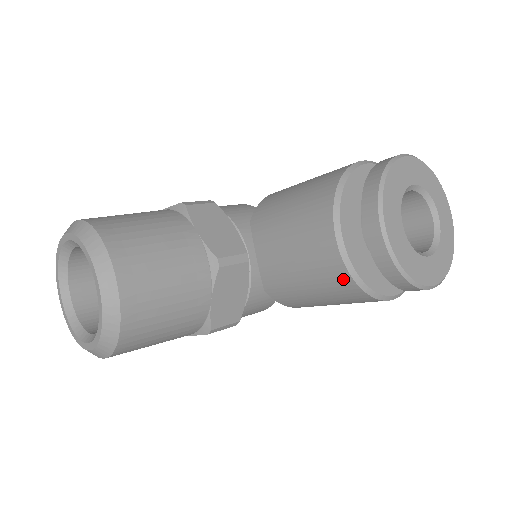
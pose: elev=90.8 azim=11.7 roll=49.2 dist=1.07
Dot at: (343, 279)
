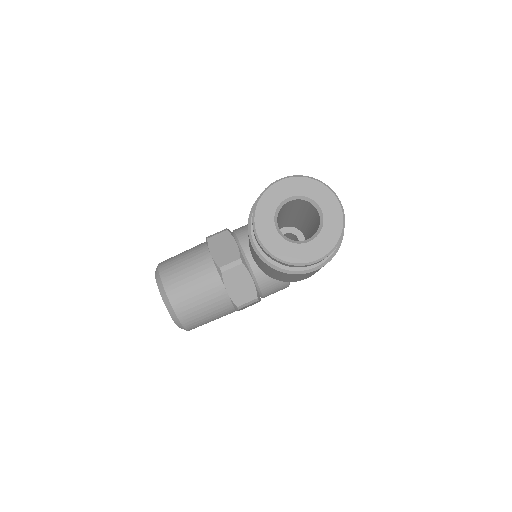
Dot at: (270, 267)
